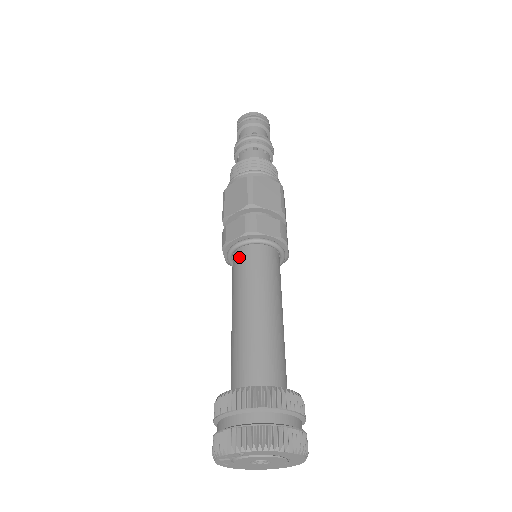
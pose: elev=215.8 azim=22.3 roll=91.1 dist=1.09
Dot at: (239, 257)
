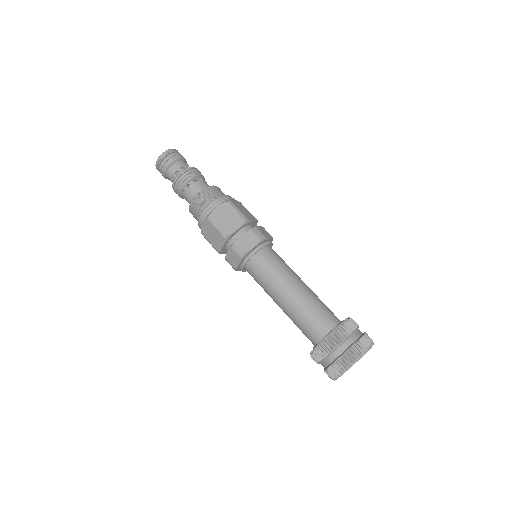
Dot at: (250, 271)
